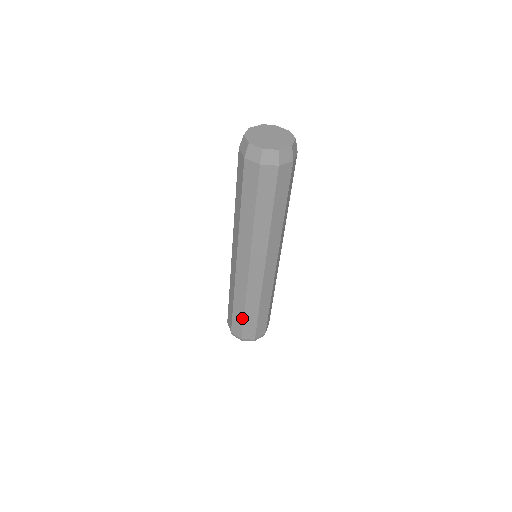
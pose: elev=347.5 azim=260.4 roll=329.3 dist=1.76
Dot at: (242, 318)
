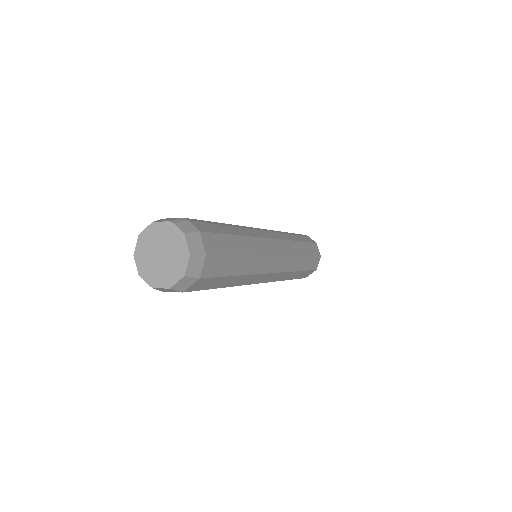
Dot at: occluded
